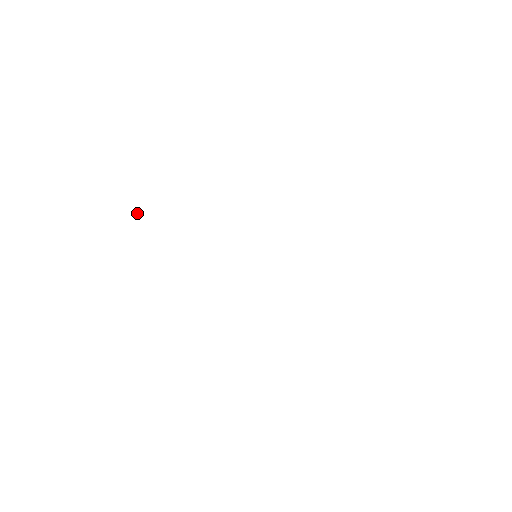
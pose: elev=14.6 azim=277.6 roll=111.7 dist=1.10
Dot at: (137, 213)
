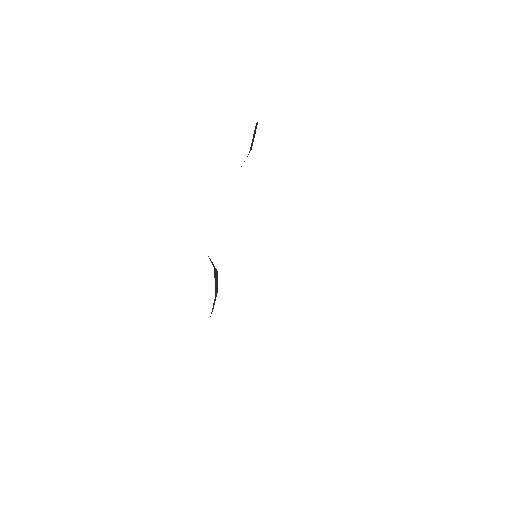
Dot at: occluded
